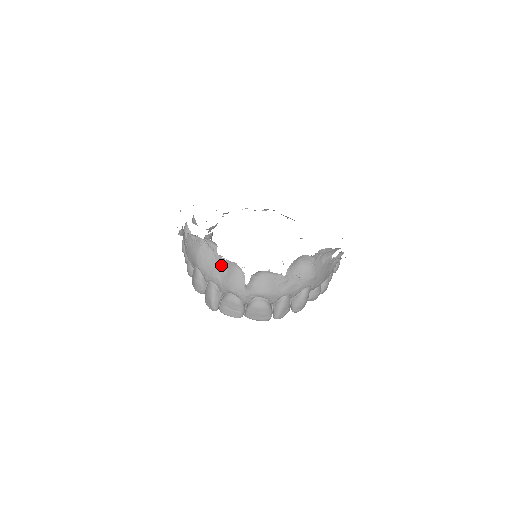
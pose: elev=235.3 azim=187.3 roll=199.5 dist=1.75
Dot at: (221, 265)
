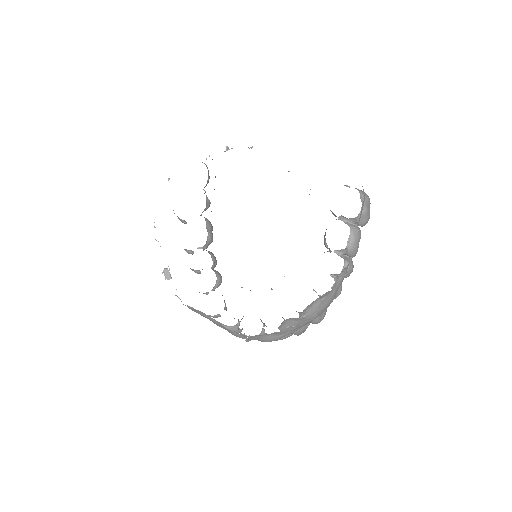
Dot at: (216, 321)
